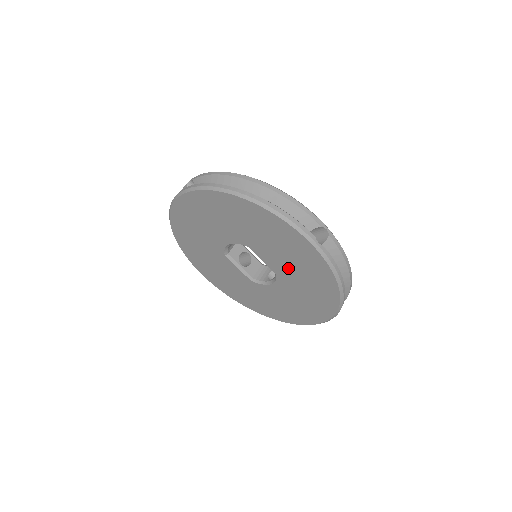
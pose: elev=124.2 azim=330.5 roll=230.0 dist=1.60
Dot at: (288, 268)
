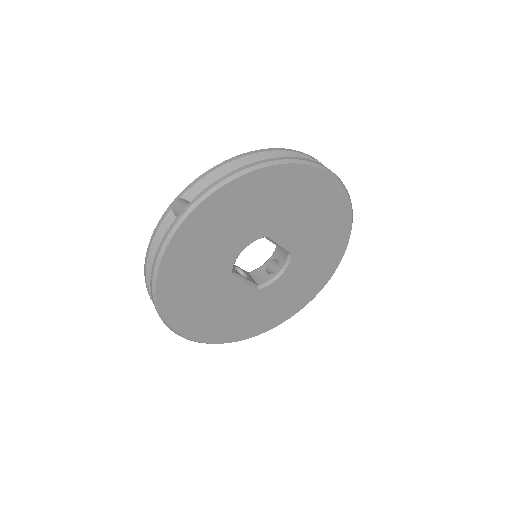
Dot at: (307, 233)
